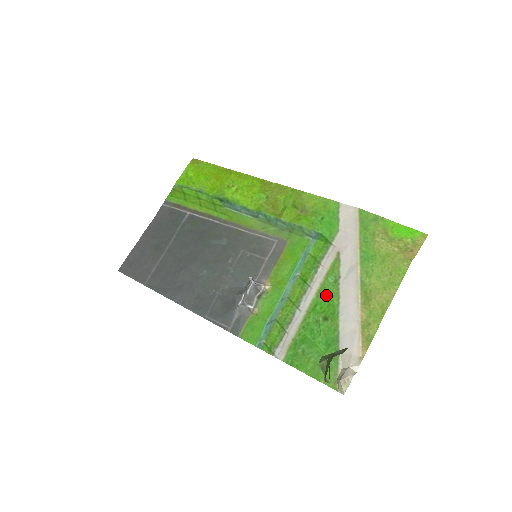
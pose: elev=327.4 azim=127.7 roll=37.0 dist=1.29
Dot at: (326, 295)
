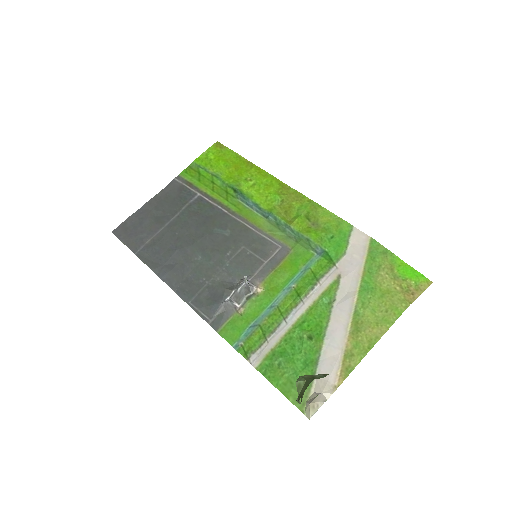
Dot at: (317, 314)
